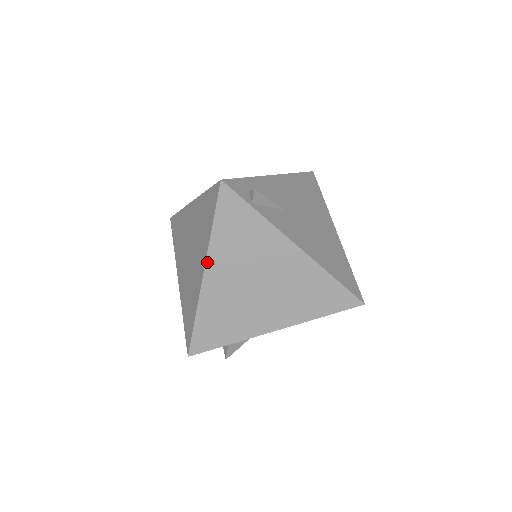
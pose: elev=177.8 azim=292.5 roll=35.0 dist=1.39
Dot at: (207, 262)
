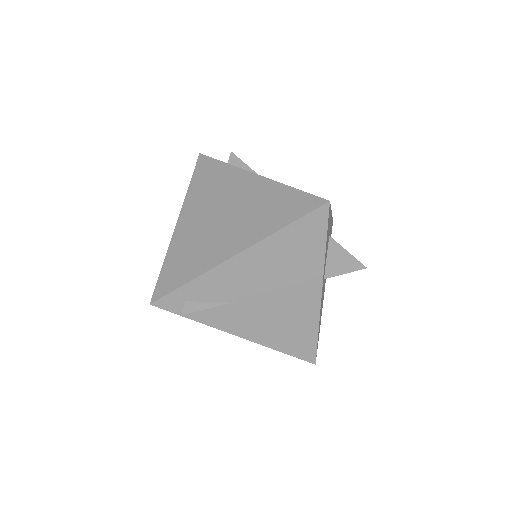
Dot at: occluded
